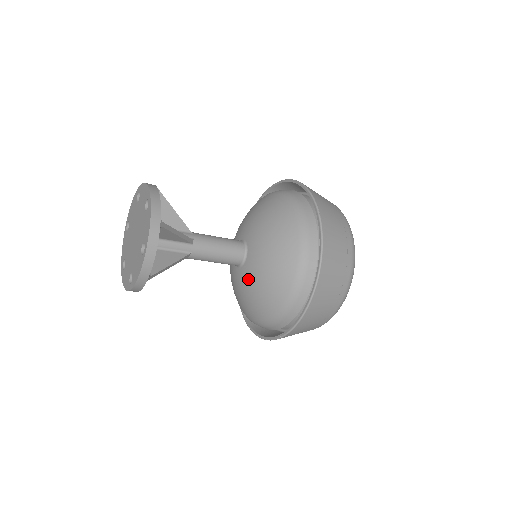
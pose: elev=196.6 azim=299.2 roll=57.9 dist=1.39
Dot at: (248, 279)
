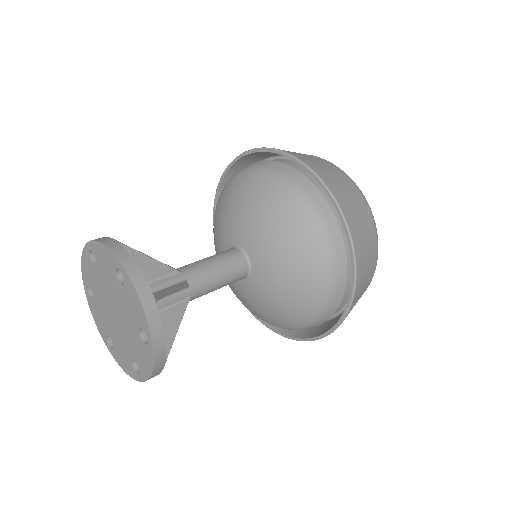
Dot at: (263, 291)
